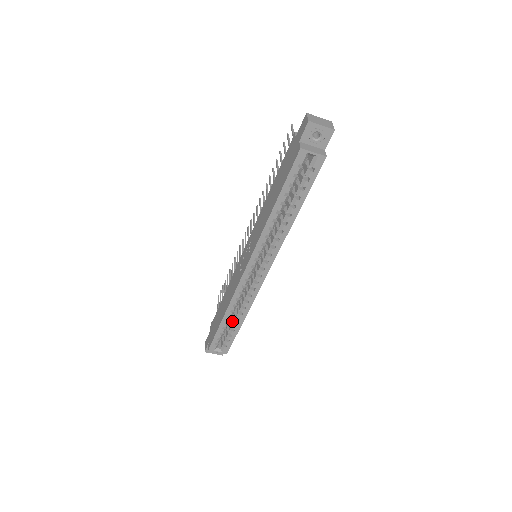
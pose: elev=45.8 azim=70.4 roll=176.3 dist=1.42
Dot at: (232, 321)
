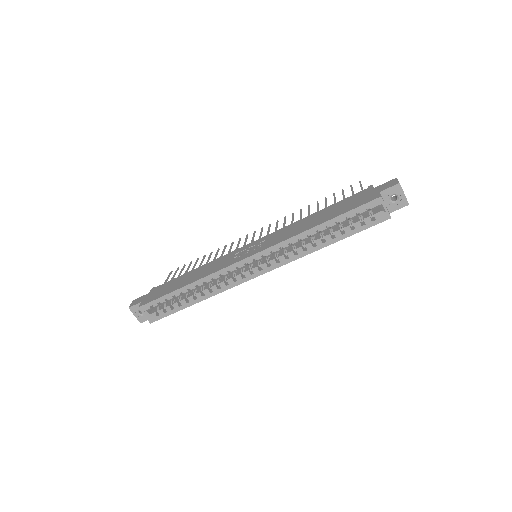
Dot at: (185, 296)
